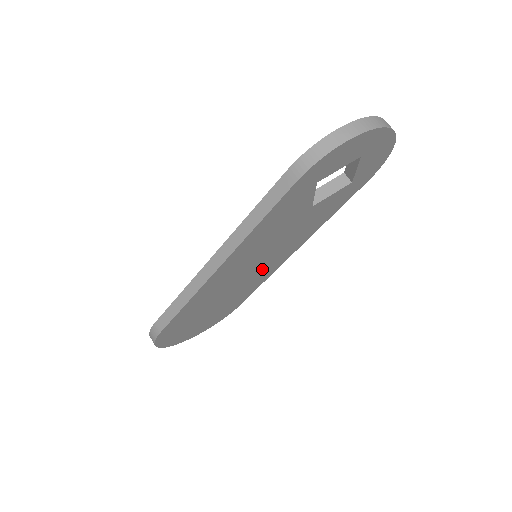
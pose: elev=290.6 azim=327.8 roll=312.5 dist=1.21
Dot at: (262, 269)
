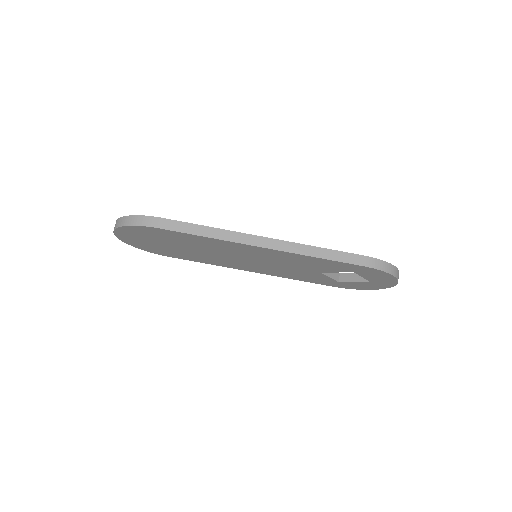
Dot at: (237, 262)
